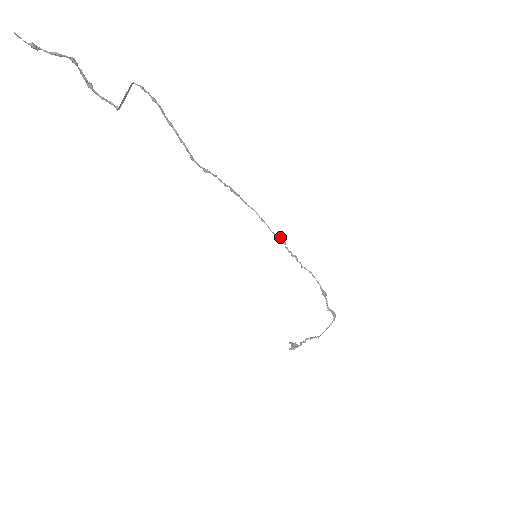
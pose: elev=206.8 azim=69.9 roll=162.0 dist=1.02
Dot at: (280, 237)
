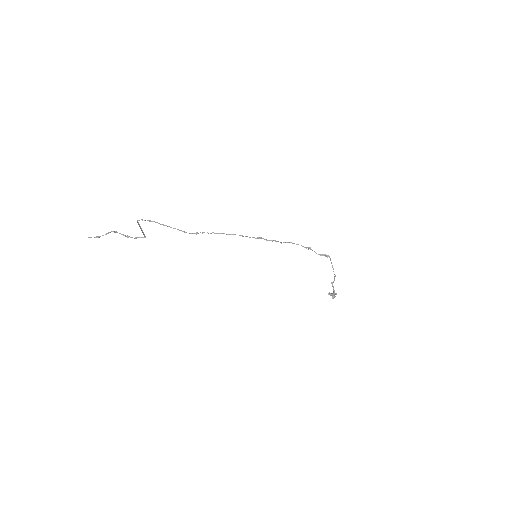
Dot at: (258, 237)
